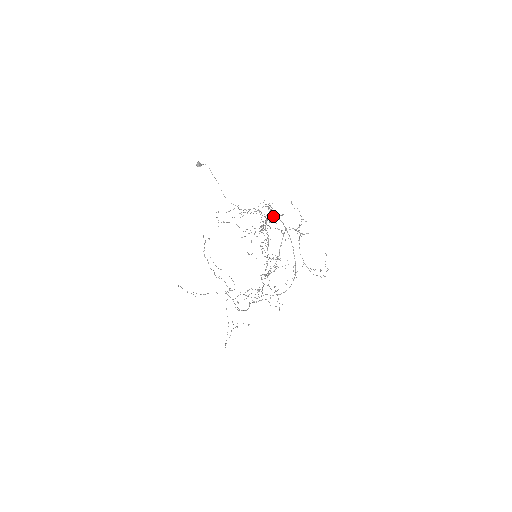
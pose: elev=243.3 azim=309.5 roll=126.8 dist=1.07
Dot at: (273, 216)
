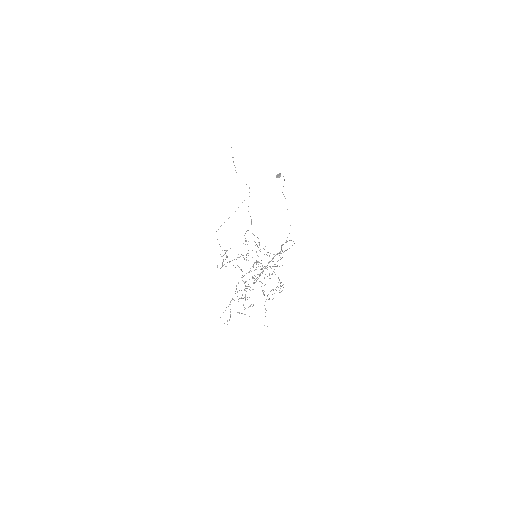
Dot at: occluded
